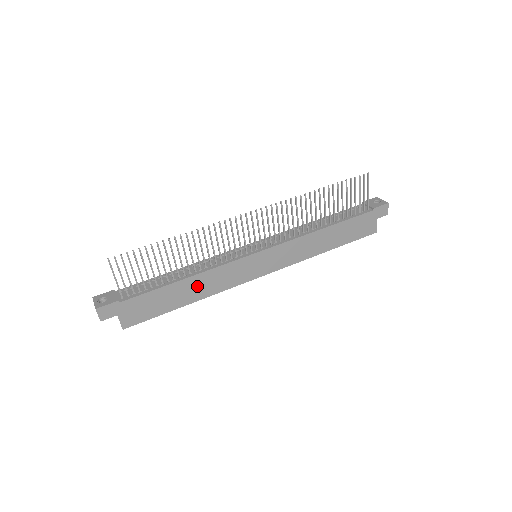
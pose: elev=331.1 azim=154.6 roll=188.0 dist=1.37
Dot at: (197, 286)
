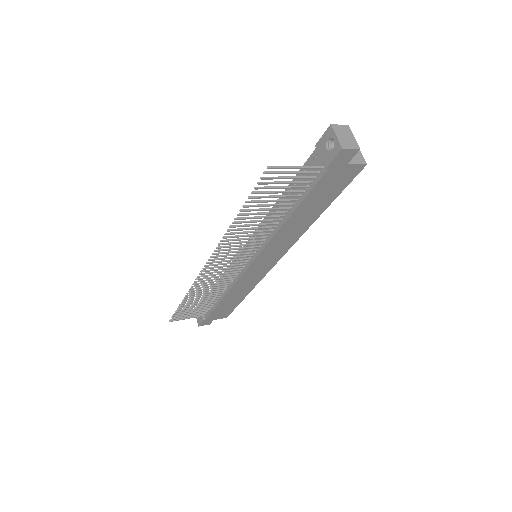
Dot at: (237, 293)
